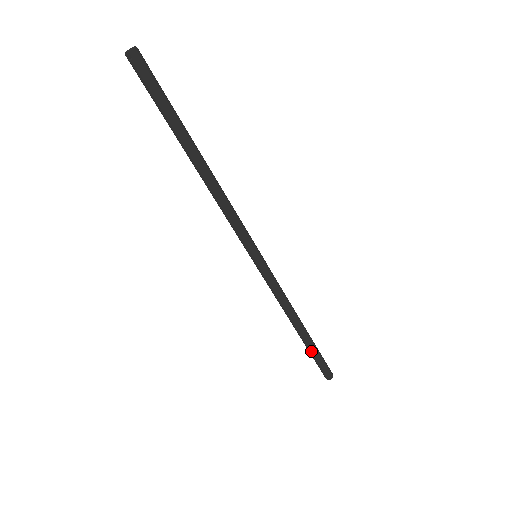
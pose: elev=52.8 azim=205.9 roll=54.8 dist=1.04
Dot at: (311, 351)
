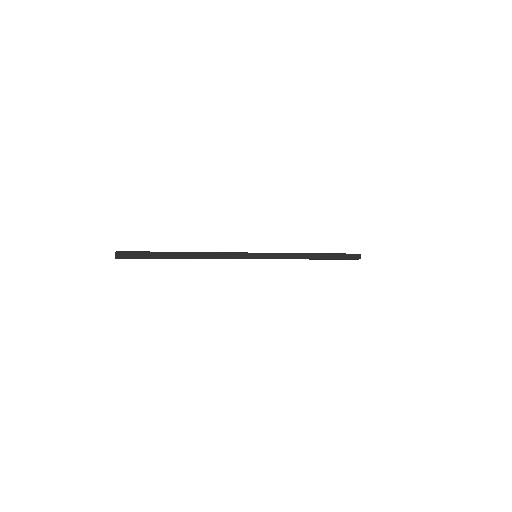
Dot at: (332, 259)
